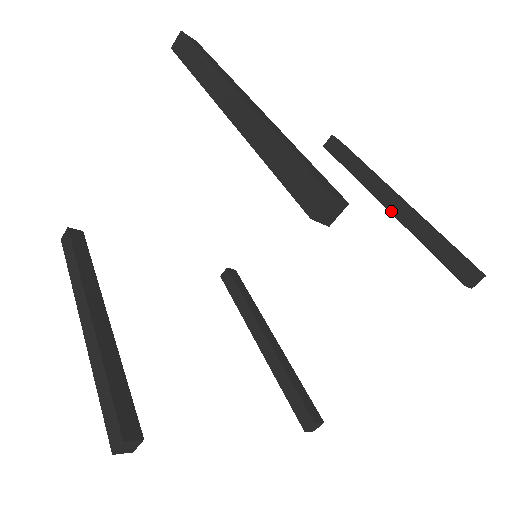
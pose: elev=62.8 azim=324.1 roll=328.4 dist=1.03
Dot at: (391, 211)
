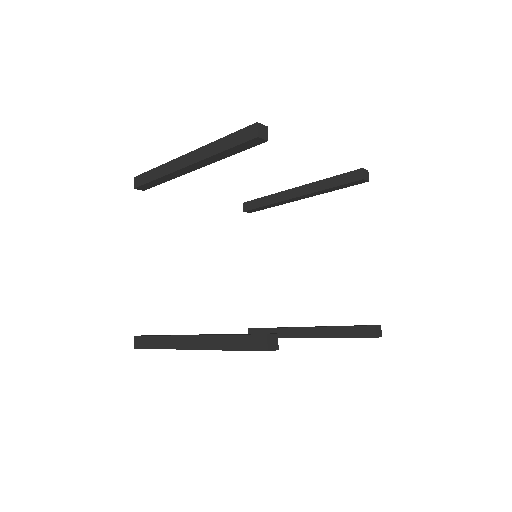
Dot at: (303, 195)
